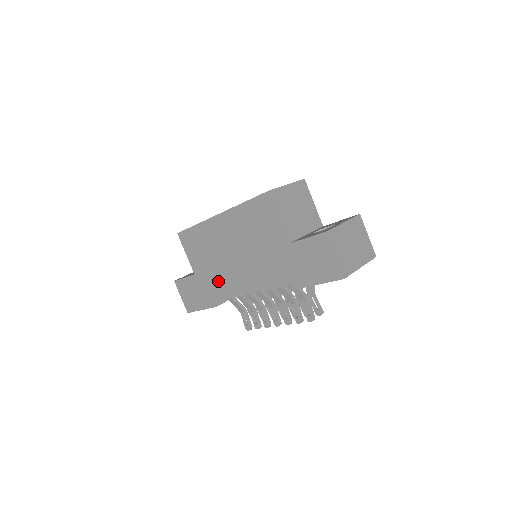
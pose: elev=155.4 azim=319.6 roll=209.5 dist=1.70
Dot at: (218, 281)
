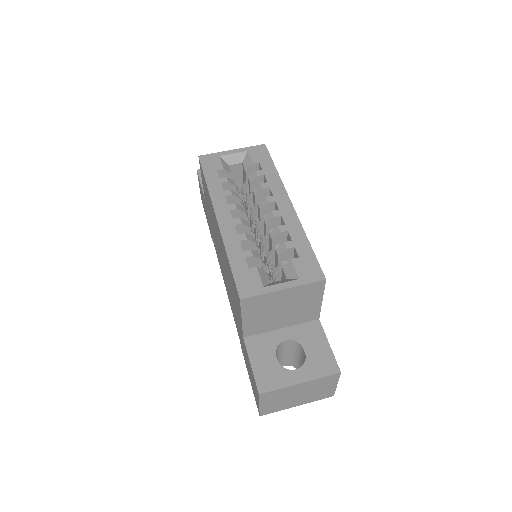
Dot at: (214, 238)
